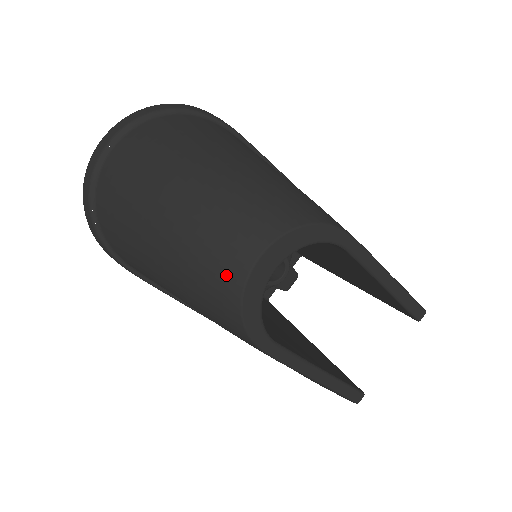
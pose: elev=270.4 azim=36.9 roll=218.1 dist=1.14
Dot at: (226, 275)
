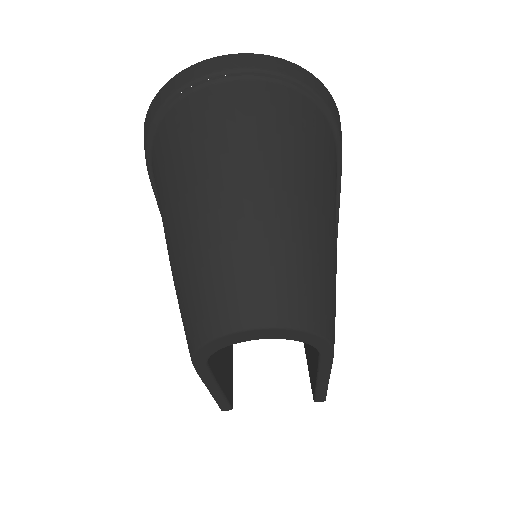
Dot at: (220, 313)
